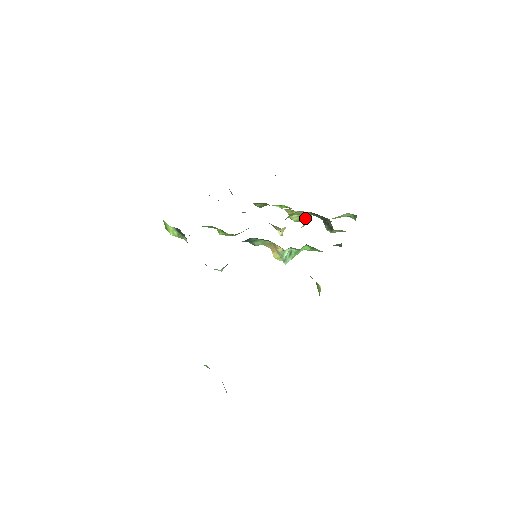
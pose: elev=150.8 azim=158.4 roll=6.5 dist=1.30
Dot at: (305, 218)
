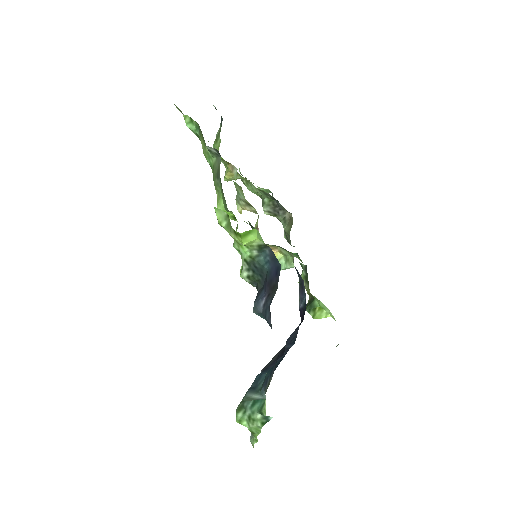
Dot at: occluded
